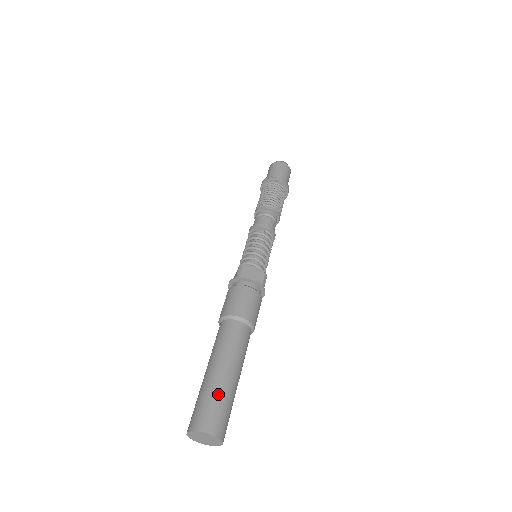
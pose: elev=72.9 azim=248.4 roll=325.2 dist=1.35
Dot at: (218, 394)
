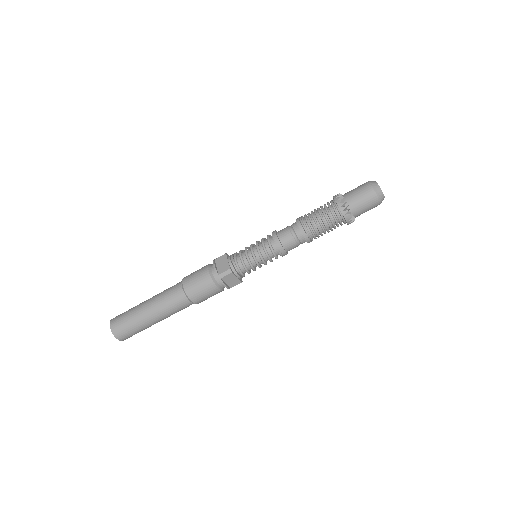
Dot at: (140, 328)
